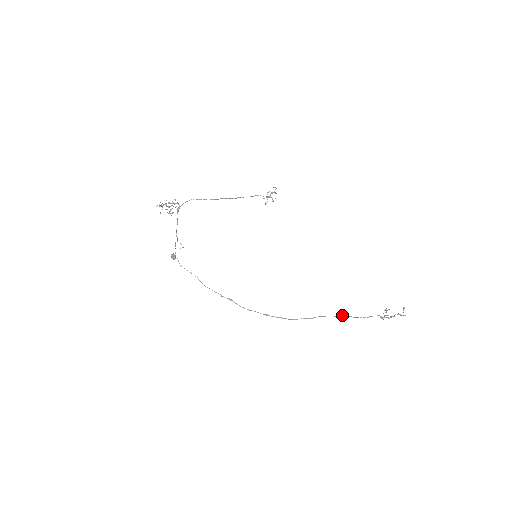
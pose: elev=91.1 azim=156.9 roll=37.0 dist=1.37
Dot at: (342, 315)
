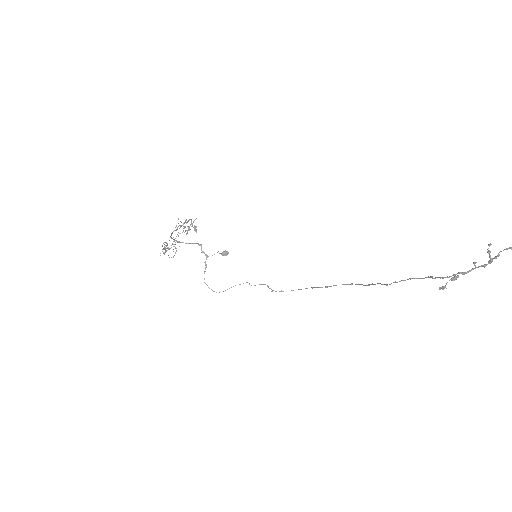
Dot at: (399, 281)
